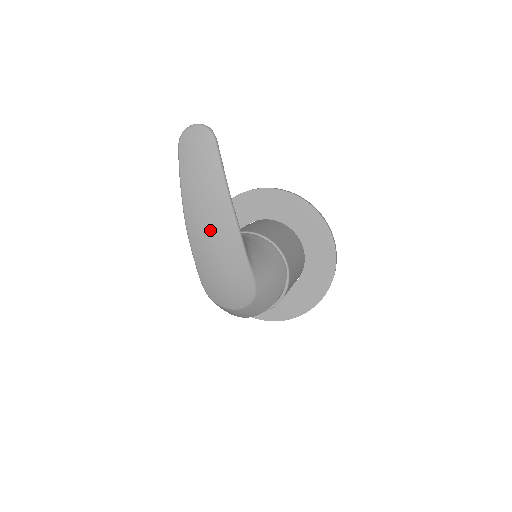
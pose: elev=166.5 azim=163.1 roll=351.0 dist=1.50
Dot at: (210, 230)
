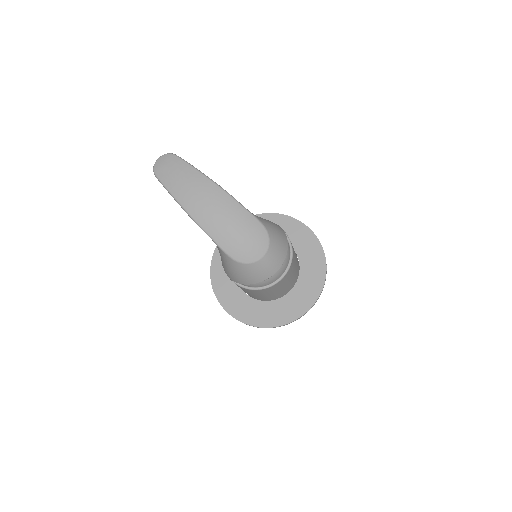
Dot at: (207, 203)
